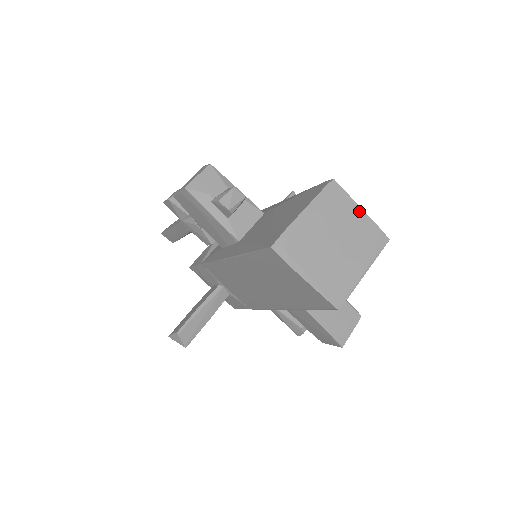
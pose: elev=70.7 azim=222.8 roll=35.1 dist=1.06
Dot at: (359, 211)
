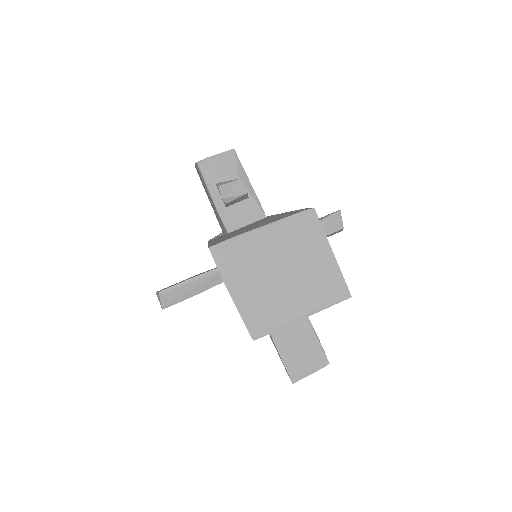
Dot at: (328, 252)
